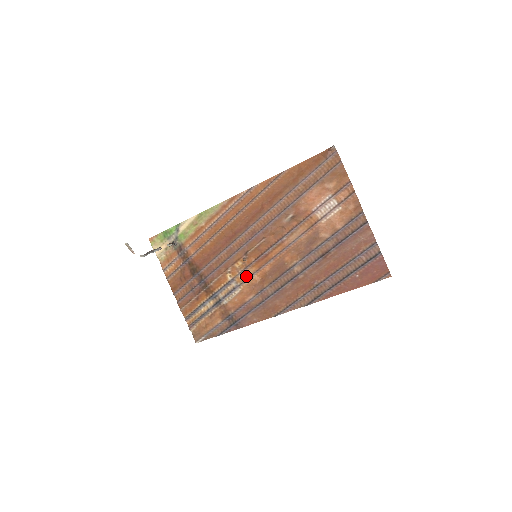
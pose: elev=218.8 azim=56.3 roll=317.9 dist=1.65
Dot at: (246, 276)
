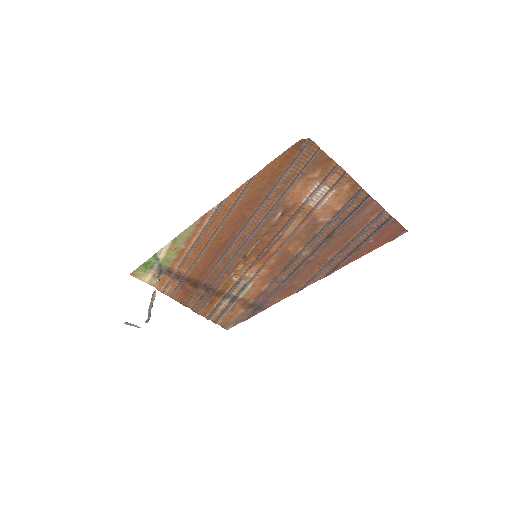
Dot at: (253, 273)
